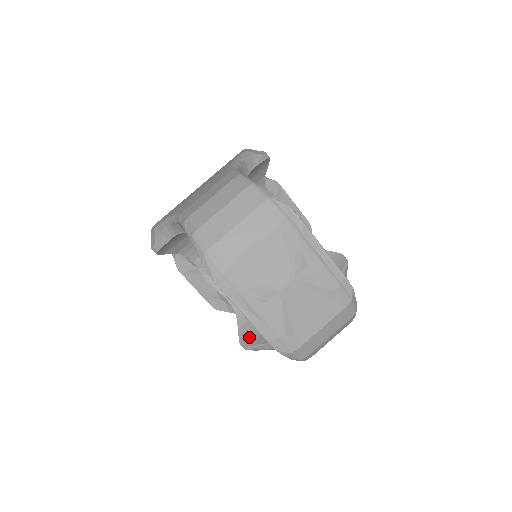
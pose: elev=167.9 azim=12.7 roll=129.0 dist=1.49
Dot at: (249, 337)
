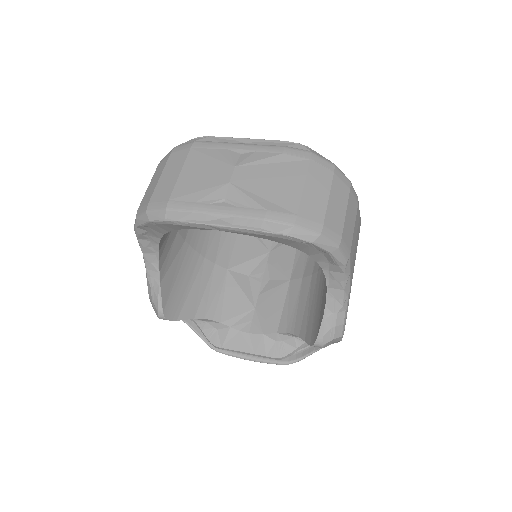
Dot at: (314, 331)
